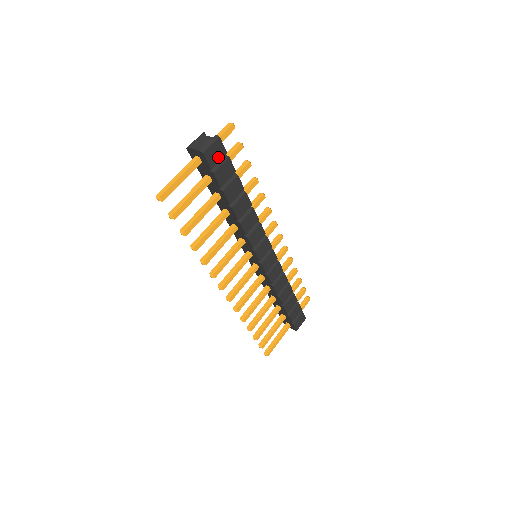
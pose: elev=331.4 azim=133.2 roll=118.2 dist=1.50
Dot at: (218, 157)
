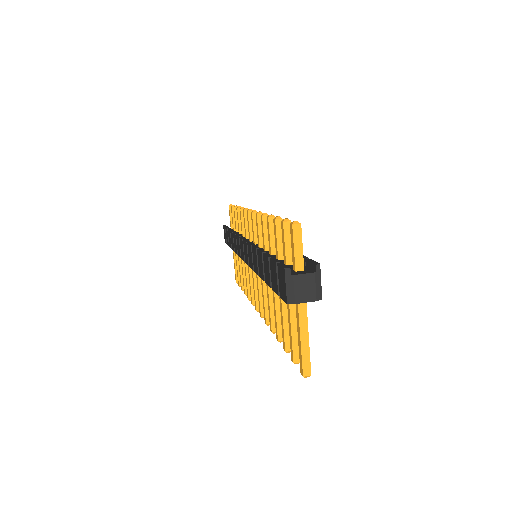
Dot at: occluded
